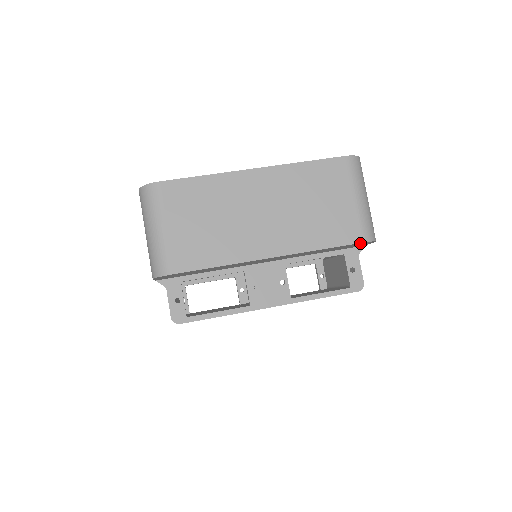
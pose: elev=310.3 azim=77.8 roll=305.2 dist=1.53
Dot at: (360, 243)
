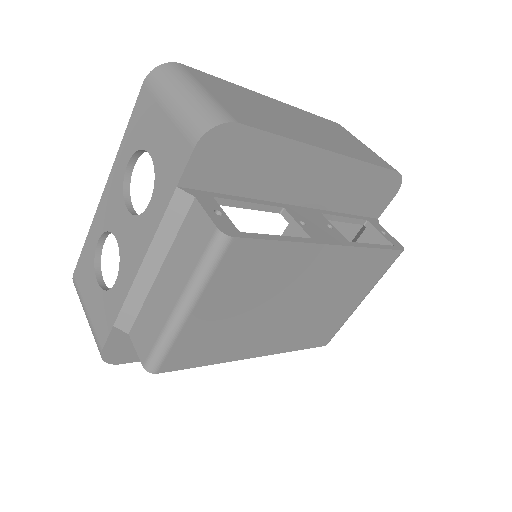
Dot at: (394, 176)
